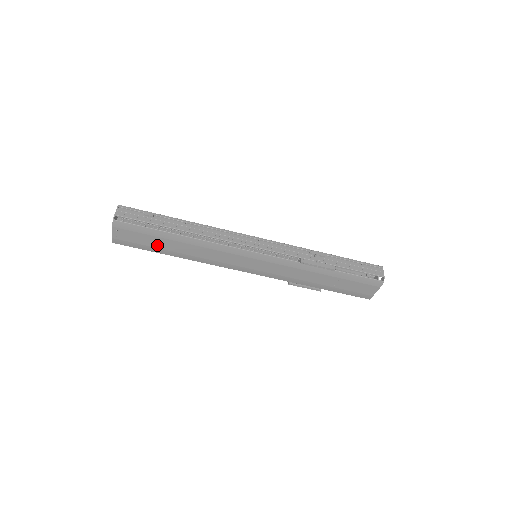
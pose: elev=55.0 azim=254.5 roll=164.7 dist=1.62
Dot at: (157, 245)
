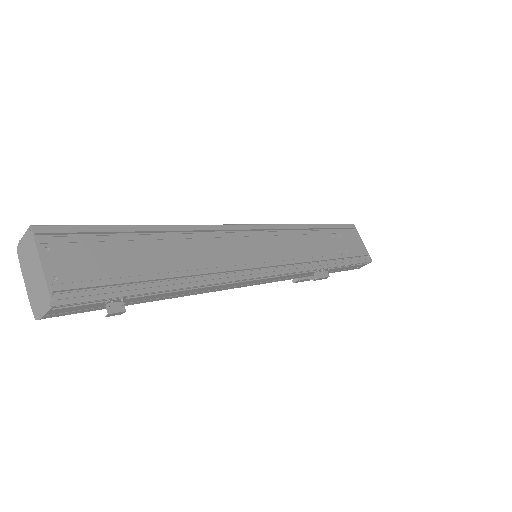
Dot at: occluded
